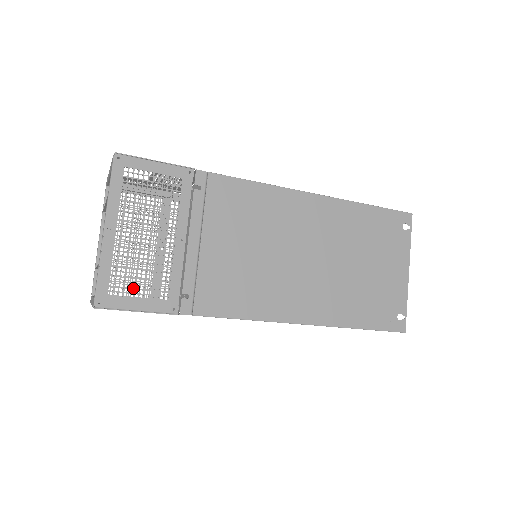
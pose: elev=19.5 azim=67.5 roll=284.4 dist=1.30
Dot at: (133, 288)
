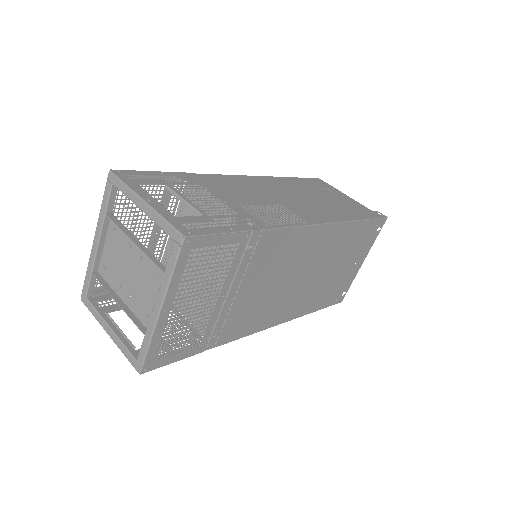
Dot at: (175, 348)
